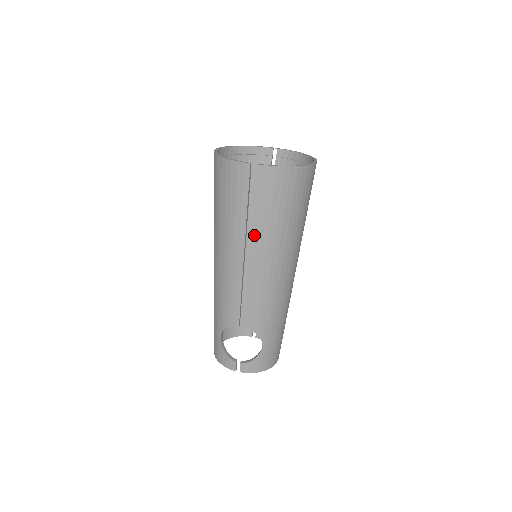
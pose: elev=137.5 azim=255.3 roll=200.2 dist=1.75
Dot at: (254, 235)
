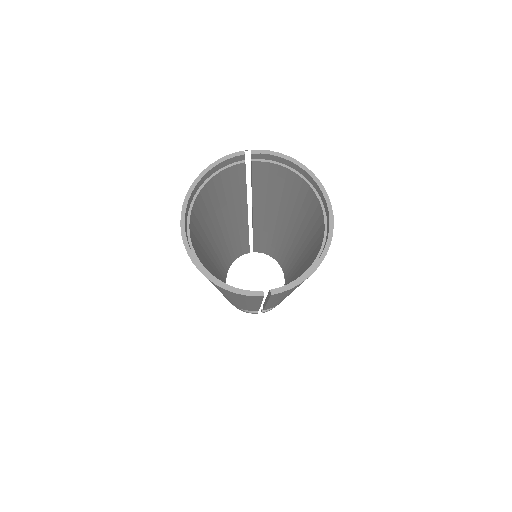
Dot at: occluded
